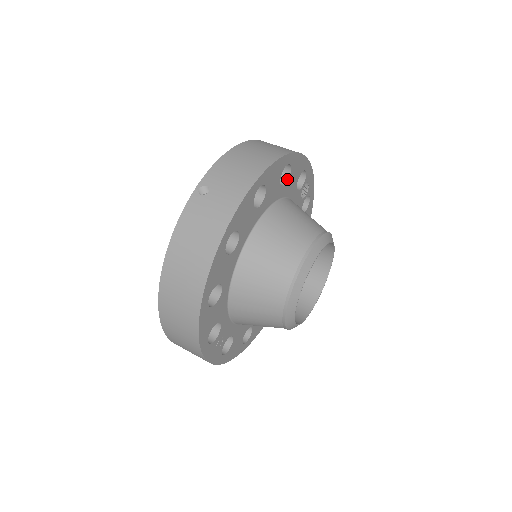
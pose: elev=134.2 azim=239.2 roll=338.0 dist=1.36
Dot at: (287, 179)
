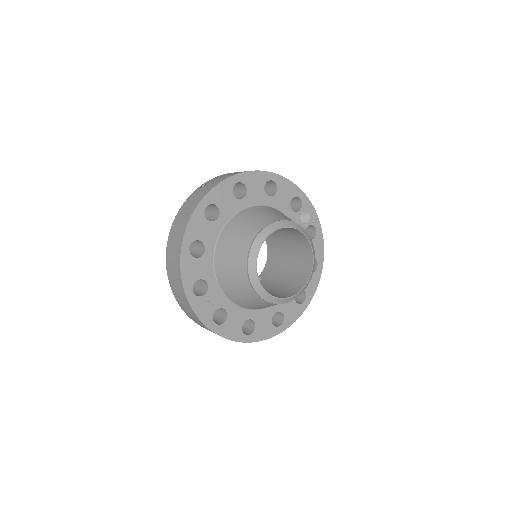
Dot at: (275, 194)
